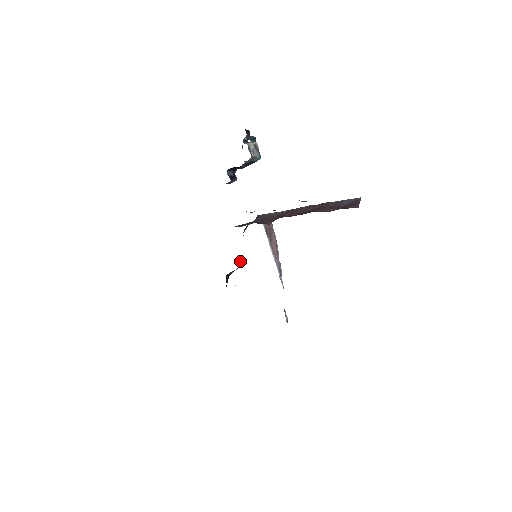
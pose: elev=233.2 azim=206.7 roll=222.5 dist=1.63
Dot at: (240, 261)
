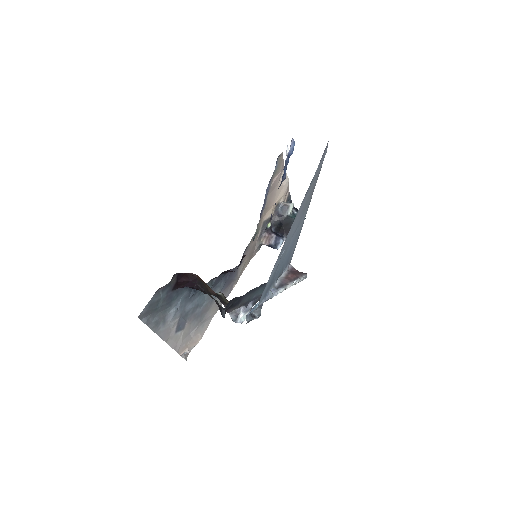
Dot at: occluded
